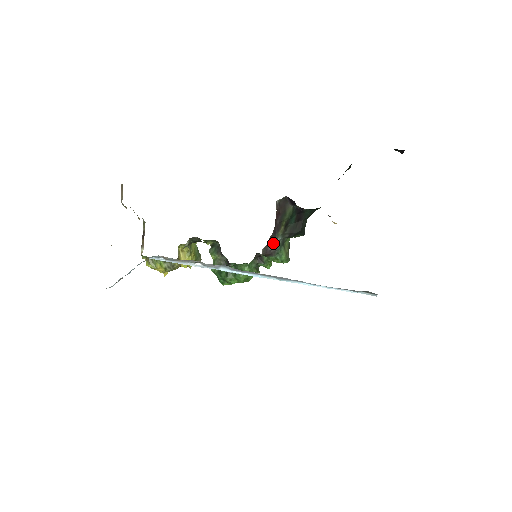
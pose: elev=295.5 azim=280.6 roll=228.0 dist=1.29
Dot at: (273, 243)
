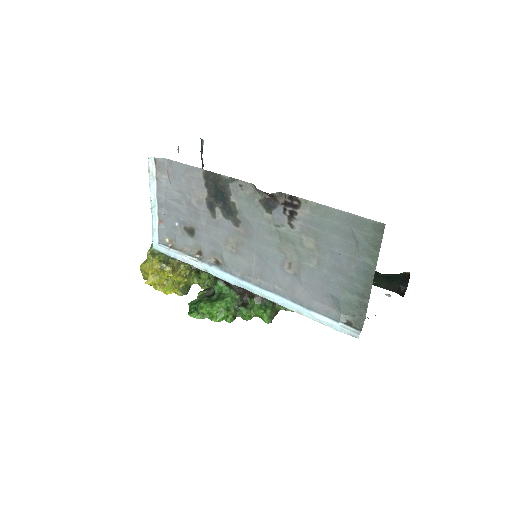
Dot at: occluded
